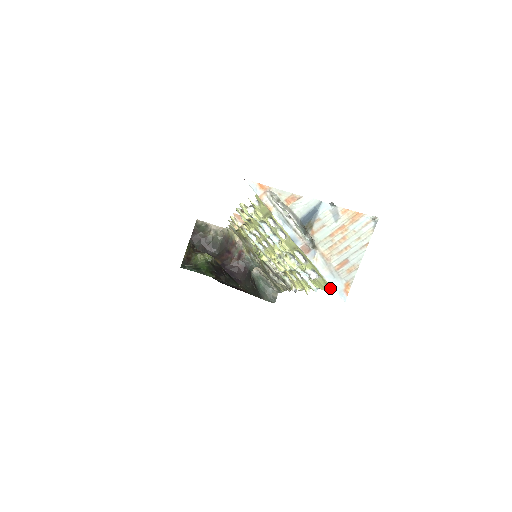
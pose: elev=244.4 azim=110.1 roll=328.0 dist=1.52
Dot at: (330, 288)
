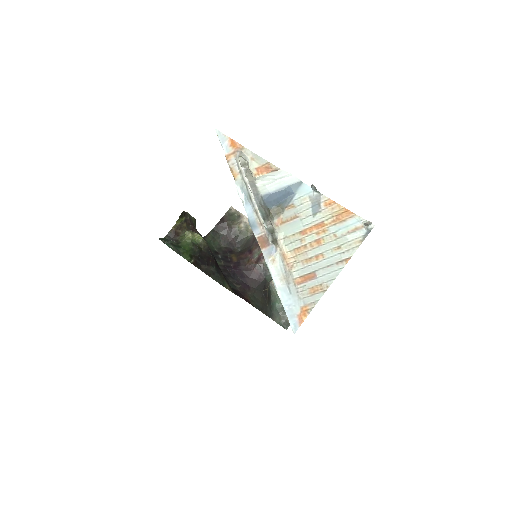
Dot at: occluded
